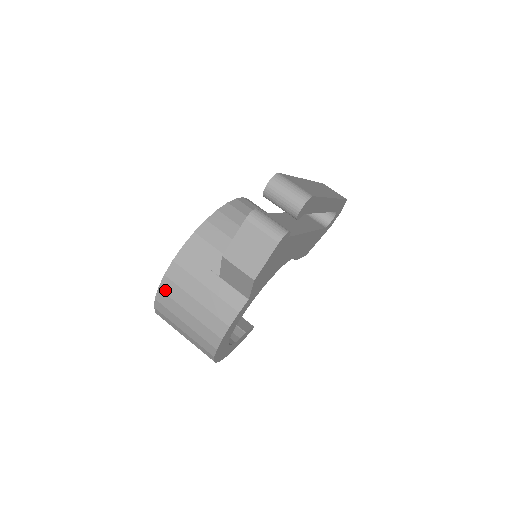
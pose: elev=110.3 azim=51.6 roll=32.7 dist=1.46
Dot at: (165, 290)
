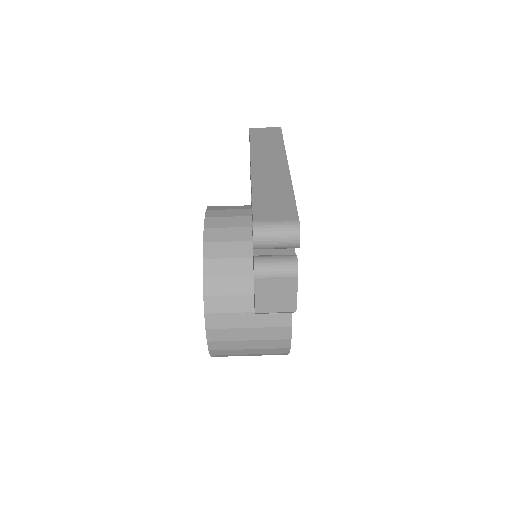
Dot at: (216, 349)
